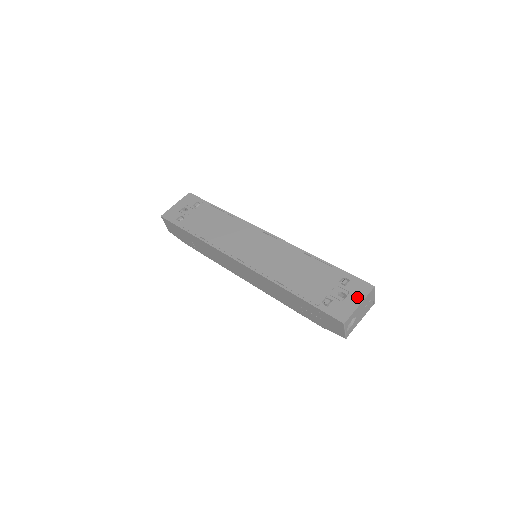
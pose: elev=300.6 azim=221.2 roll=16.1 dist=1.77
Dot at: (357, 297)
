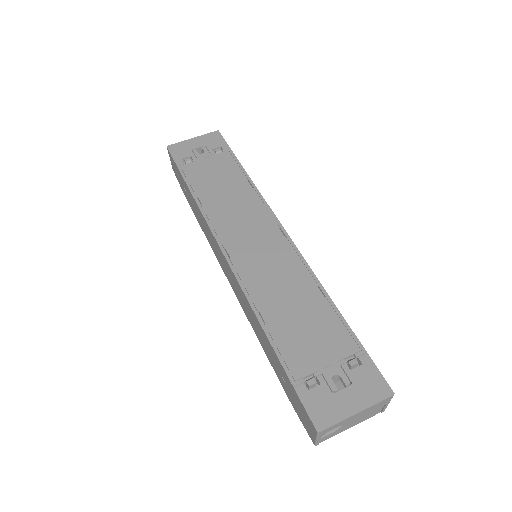
Dot at: (359, 398)
